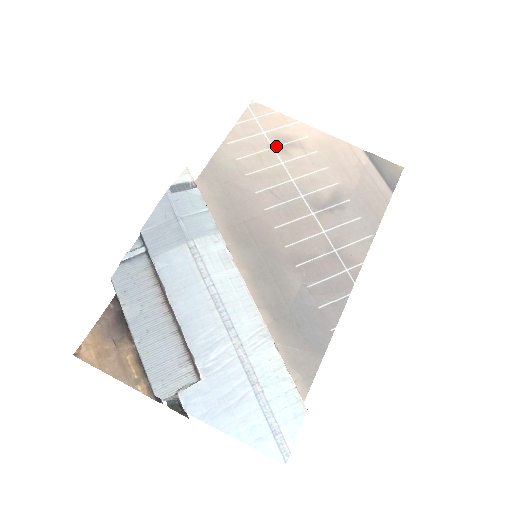
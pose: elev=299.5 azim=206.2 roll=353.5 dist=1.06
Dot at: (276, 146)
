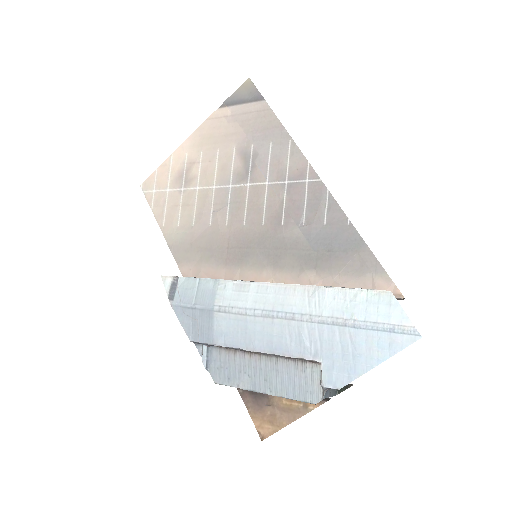
Dot at: (182, 186)
